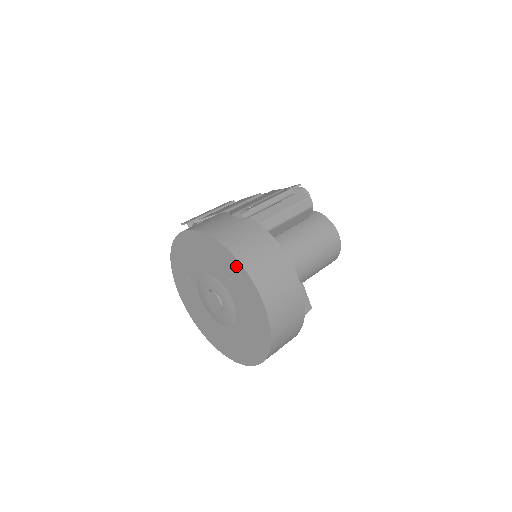
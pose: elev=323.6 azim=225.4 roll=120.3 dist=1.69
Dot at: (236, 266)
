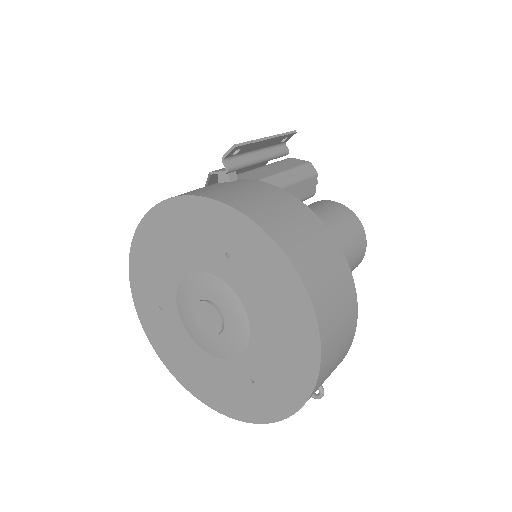
Dot at: (233, 222)
